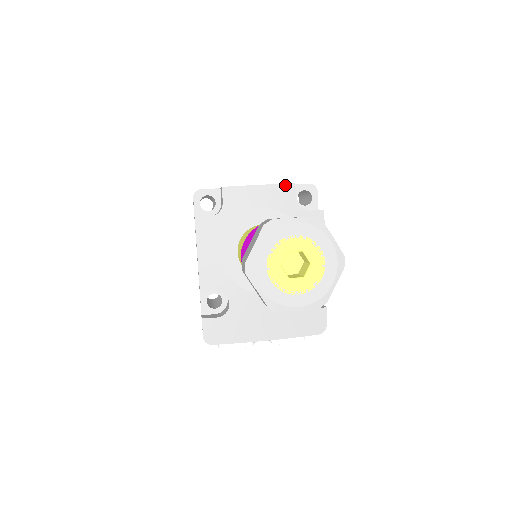
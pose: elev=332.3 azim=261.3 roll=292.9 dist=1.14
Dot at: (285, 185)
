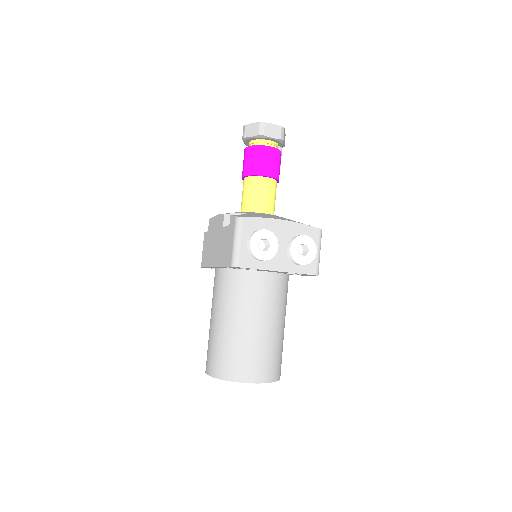
Dot at: occluded
